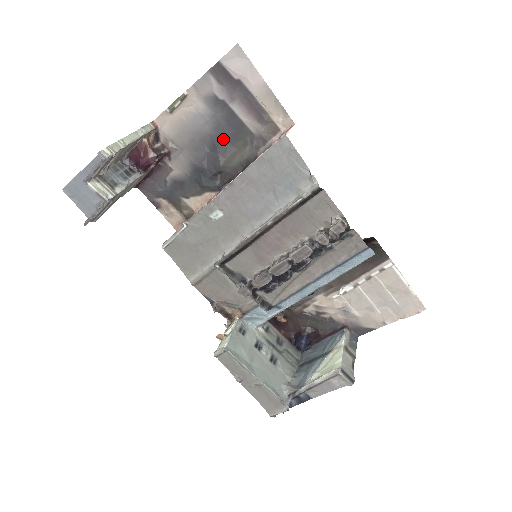
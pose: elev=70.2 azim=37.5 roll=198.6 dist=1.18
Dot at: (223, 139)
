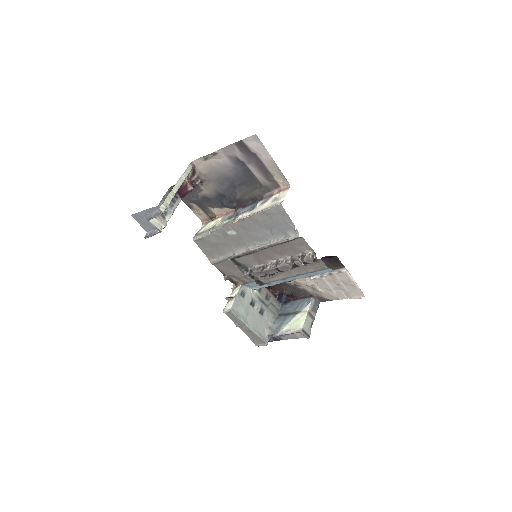
Dot at: (240, 183)
